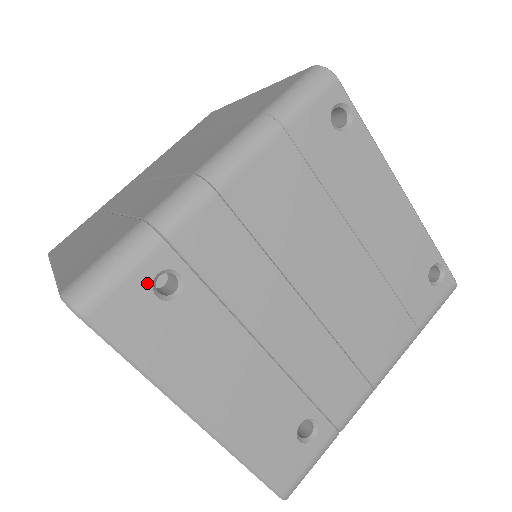
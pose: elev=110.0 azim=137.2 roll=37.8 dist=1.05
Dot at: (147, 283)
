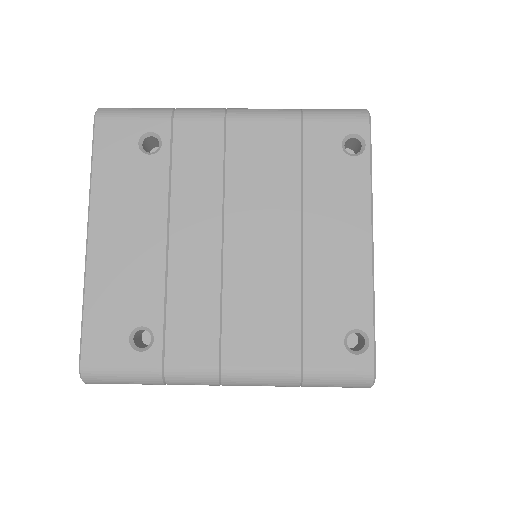
Dot at: (141, 131)
